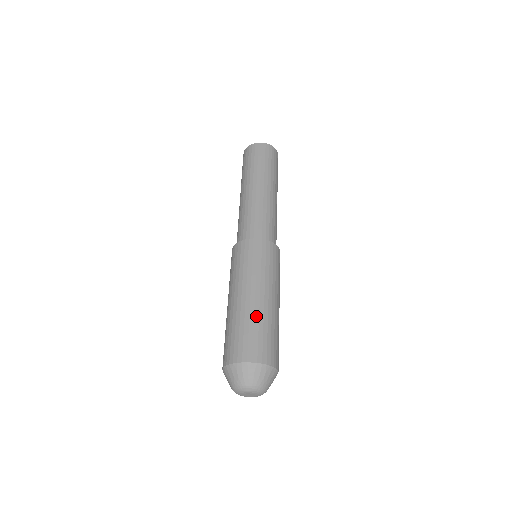
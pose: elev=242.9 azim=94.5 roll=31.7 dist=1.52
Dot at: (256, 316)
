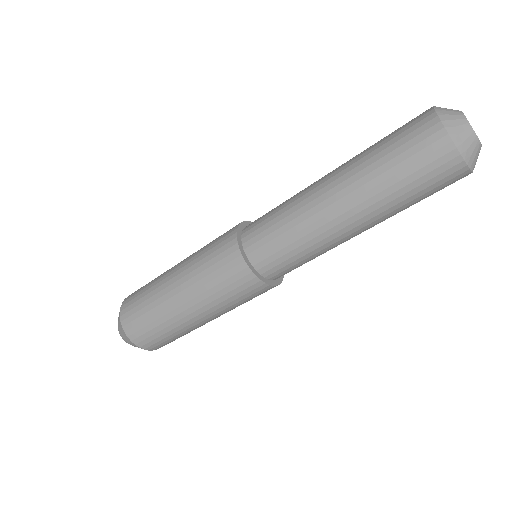
Dot at: (186, 331)
